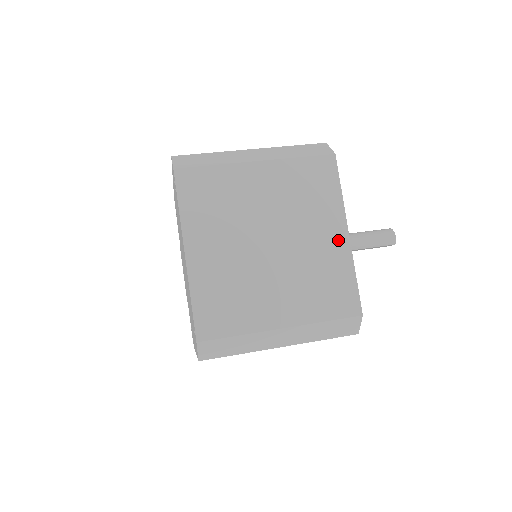
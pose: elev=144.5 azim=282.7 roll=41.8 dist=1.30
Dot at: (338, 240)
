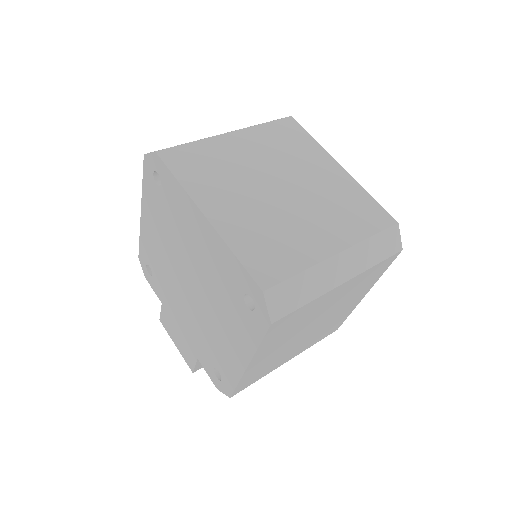
Dot at: (336, 172)
